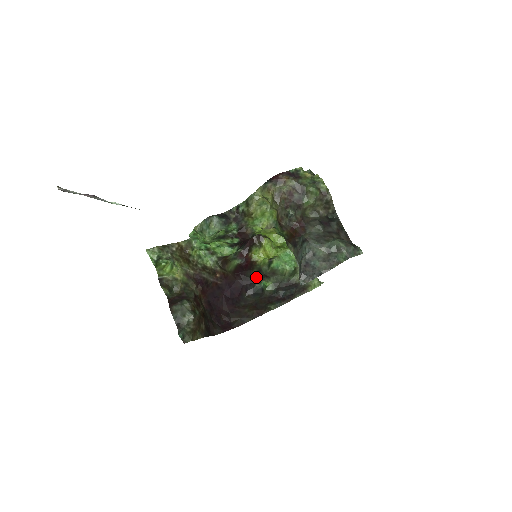
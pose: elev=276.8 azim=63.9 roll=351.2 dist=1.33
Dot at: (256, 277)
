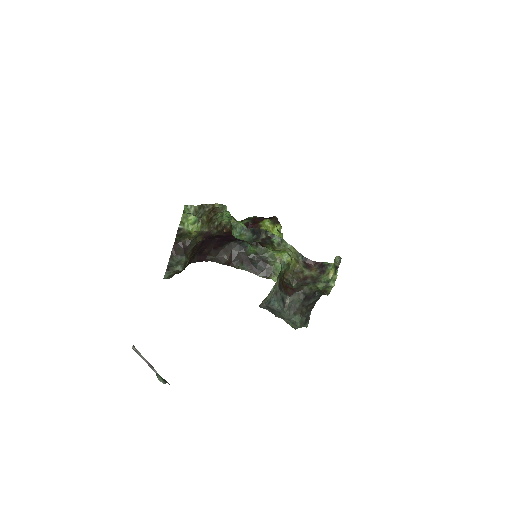
Dot at: (249, 241)
